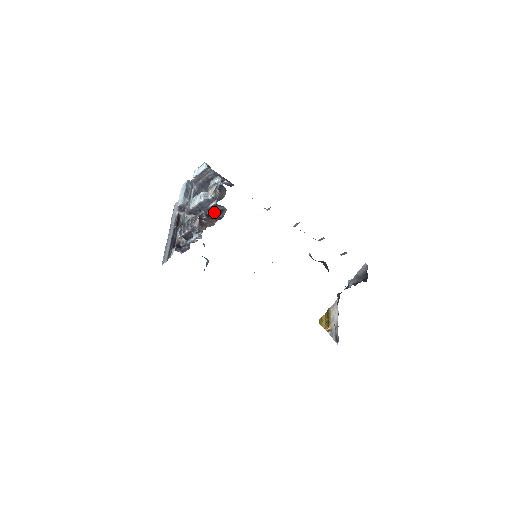
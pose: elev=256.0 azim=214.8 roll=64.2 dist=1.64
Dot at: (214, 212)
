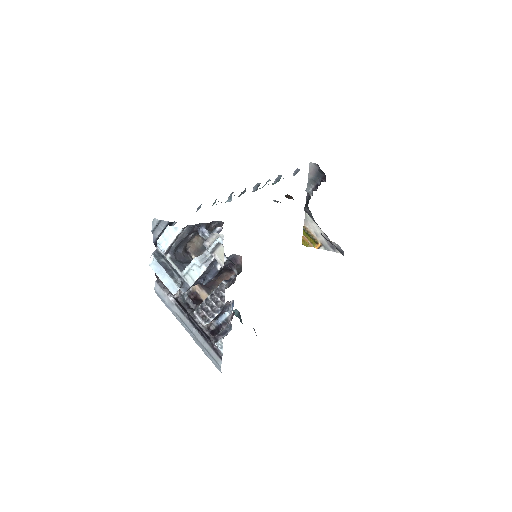
Dot at: (224, 268)
